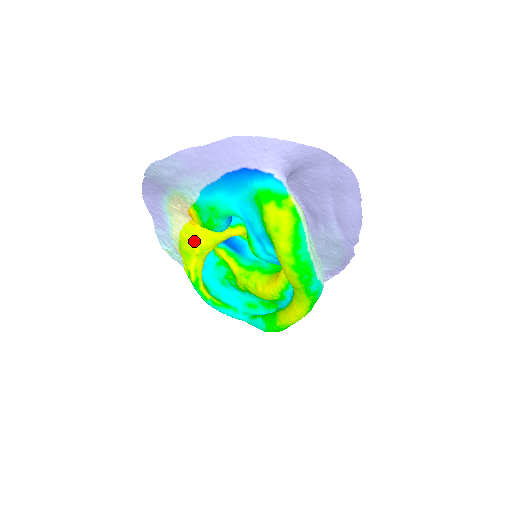
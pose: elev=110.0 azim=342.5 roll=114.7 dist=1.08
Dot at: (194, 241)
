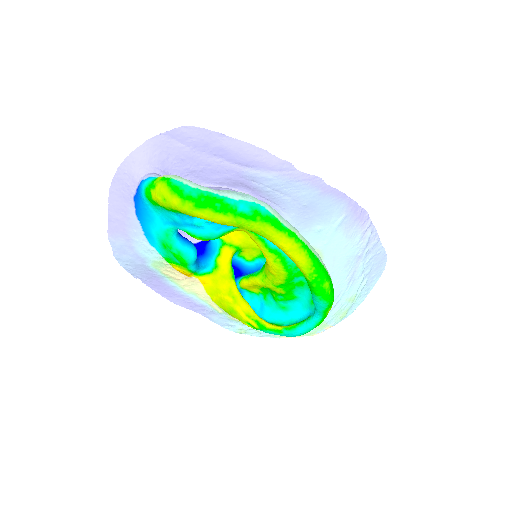
Dot at: (219, 294)
